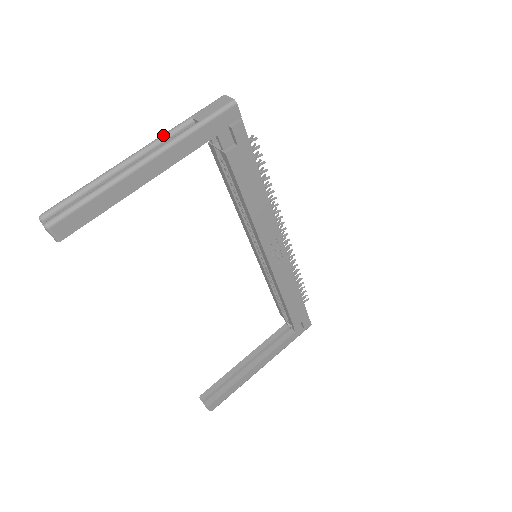
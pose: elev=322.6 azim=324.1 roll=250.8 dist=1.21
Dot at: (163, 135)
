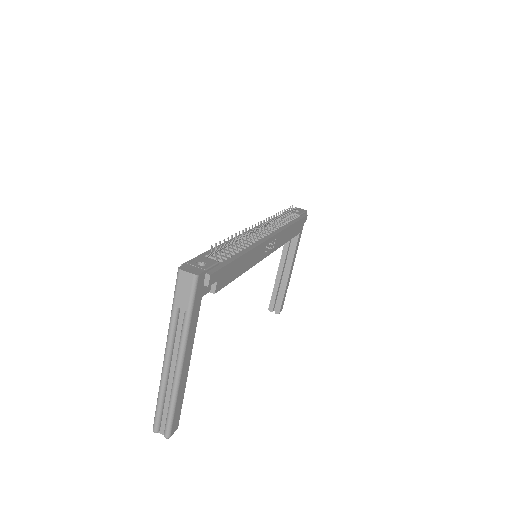
Dot at: (170, 334)
